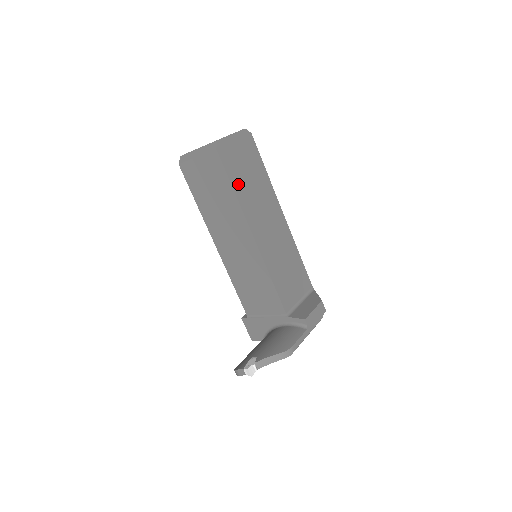
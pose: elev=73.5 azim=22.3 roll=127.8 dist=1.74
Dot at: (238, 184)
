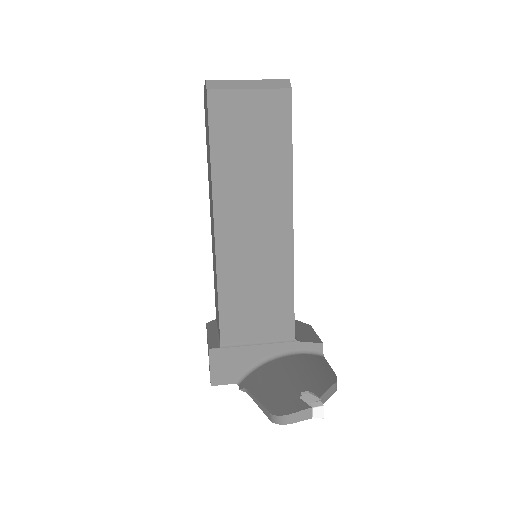
Dot at: occluded
